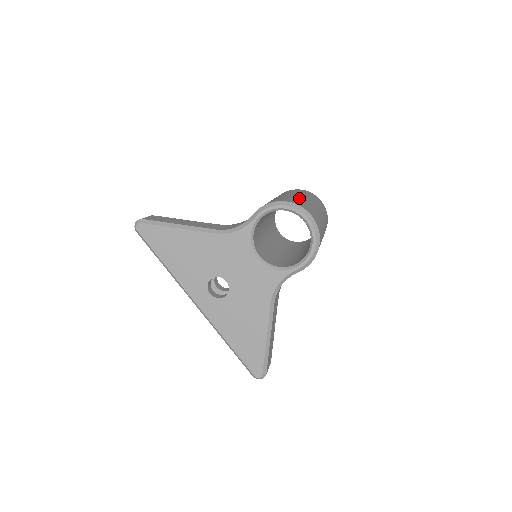
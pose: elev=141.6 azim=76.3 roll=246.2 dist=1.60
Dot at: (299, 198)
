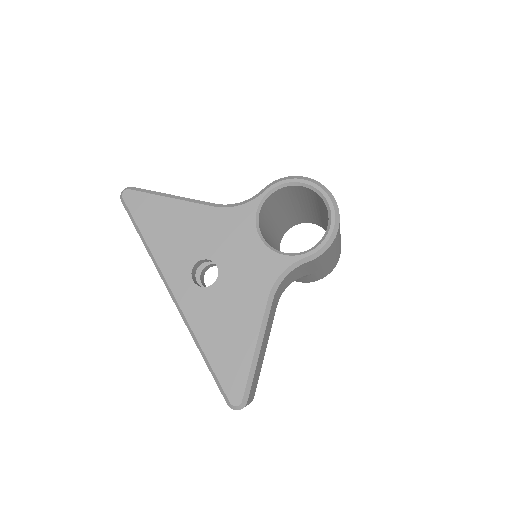
Dot at: occluded
